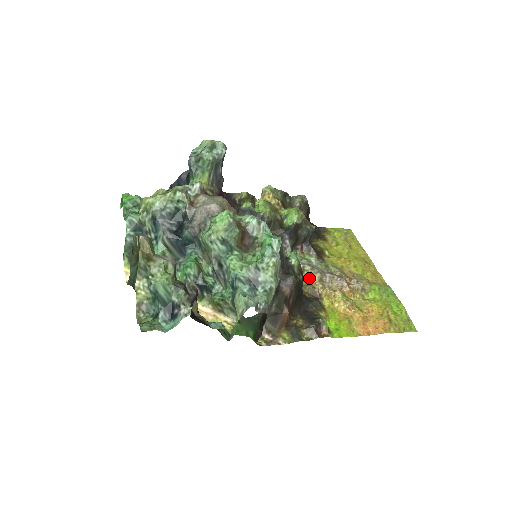
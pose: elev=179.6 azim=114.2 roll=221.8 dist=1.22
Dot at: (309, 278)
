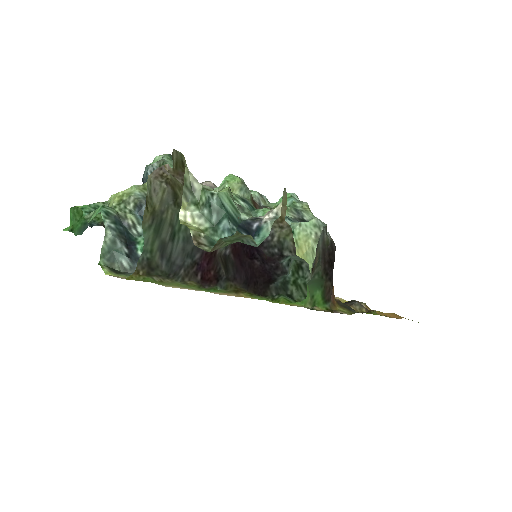
Dot at: occluded
